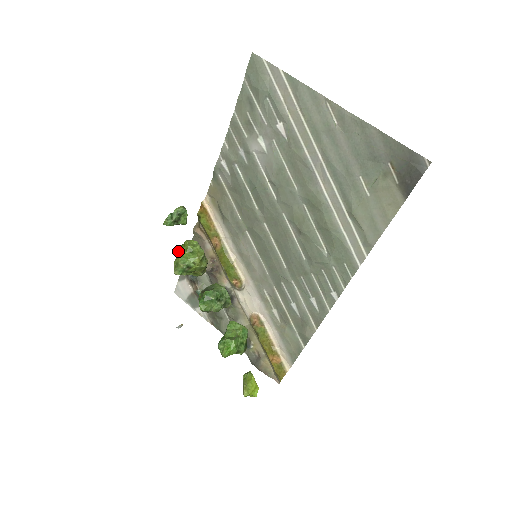
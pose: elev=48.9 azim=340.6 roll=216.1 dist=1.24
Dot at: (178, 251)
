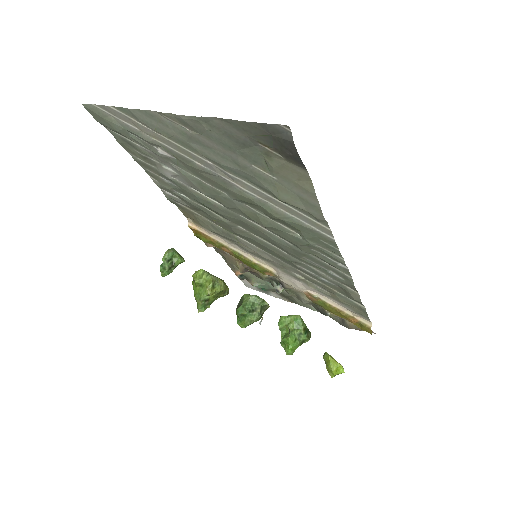
Dot at: (193, 287)
